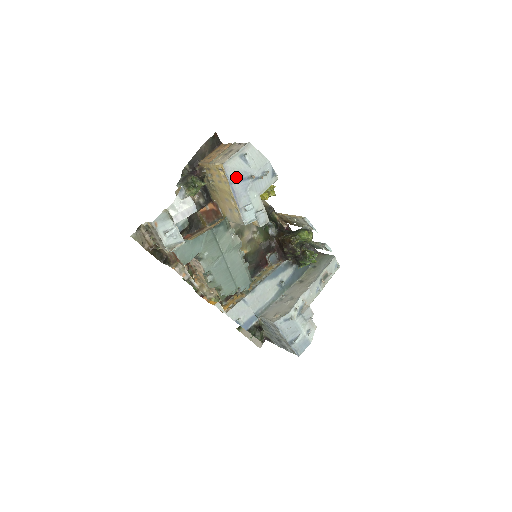
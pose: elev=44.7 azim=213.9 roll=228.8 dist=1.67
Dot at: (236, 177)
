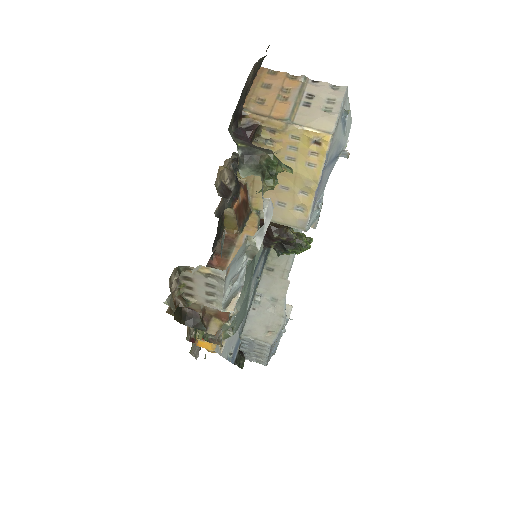
Dot at: (331, 156)
